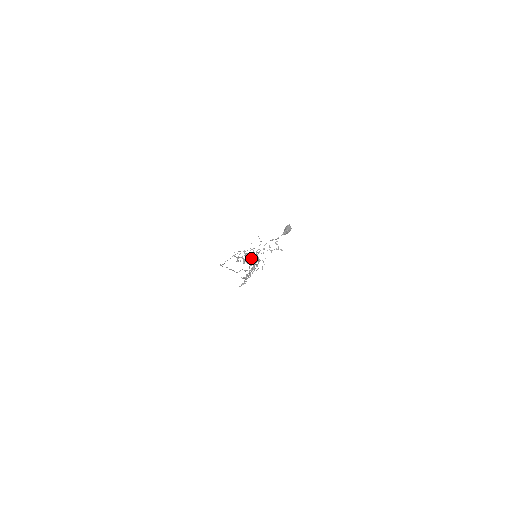
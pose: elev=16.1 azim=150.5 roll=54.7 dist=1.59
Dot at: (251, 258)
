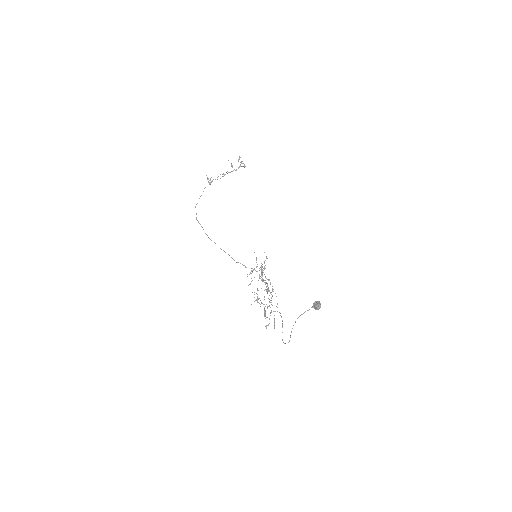
Dot at: (262, 281)
